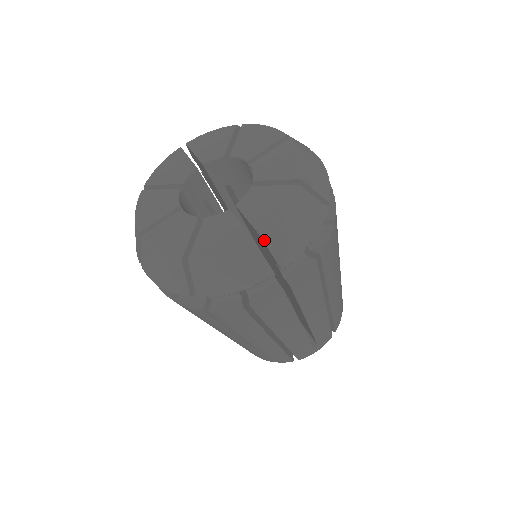
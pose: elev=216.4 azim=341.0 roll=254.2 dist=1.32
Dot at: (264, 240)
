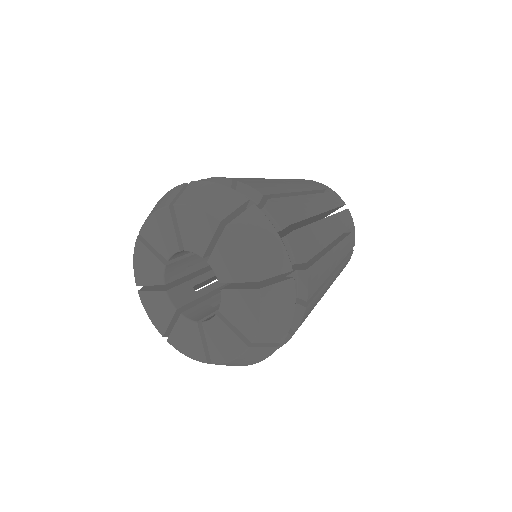
Dot at: (257, 342)
